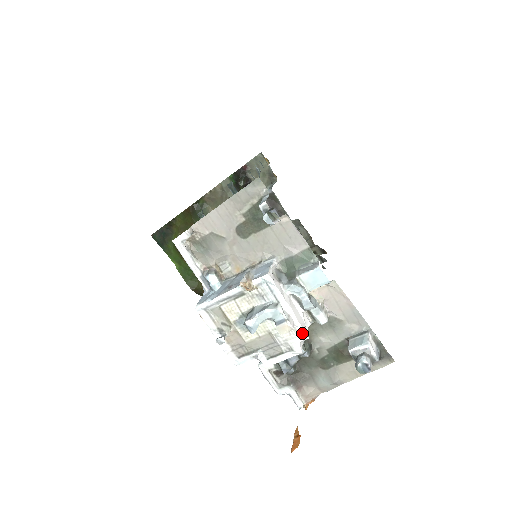
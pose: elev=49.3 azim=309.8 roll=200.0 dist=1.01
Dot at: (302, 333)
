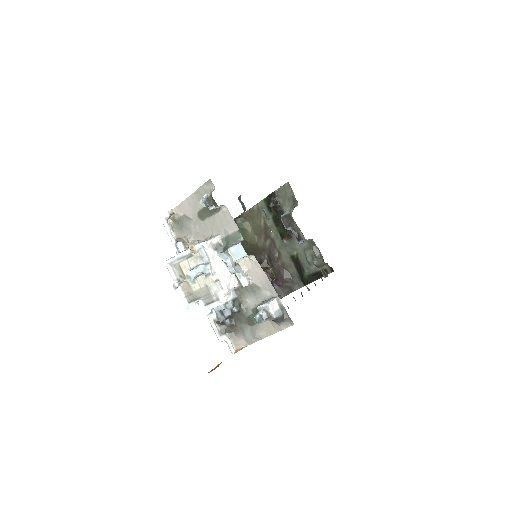
Dot at: (224, 287)
